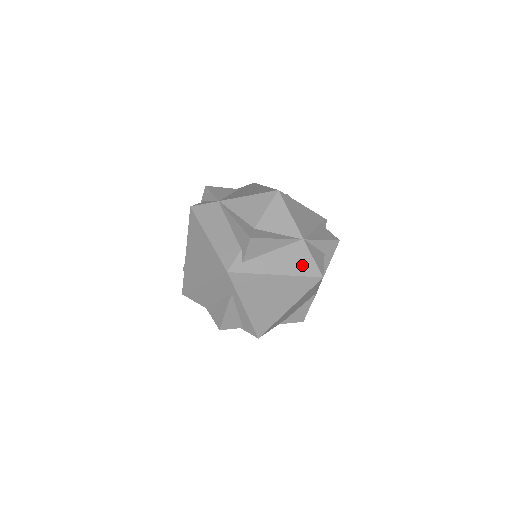
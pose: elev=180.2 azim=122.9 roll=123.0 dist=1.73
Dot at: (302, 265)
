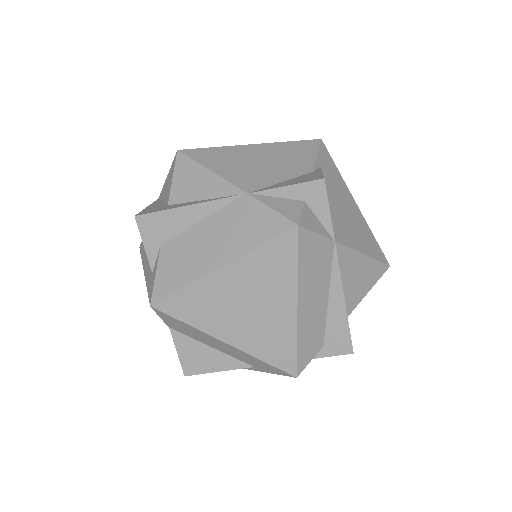
Dot at: occluded
